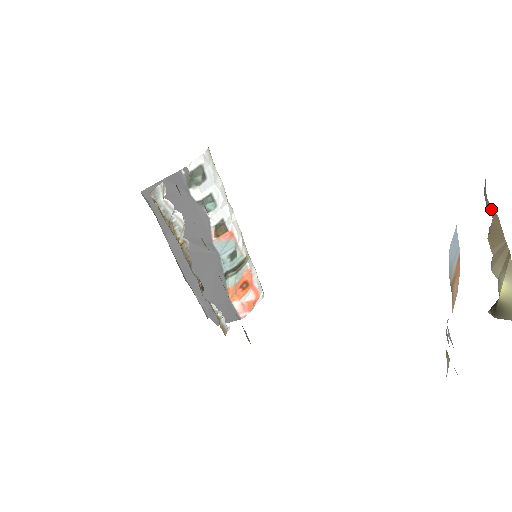
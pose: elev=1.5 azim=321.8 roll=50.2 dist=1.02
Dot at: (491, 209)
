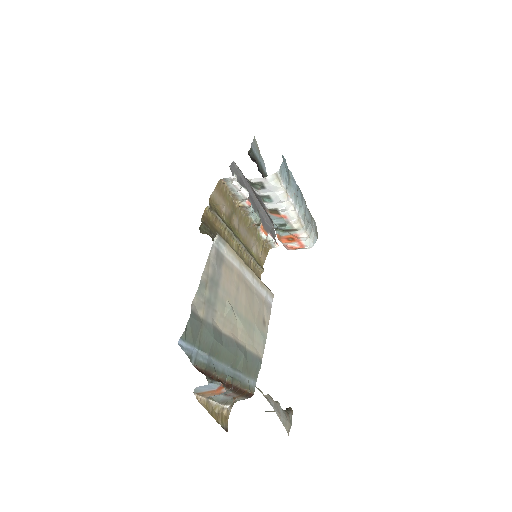
Dot at: occluded
